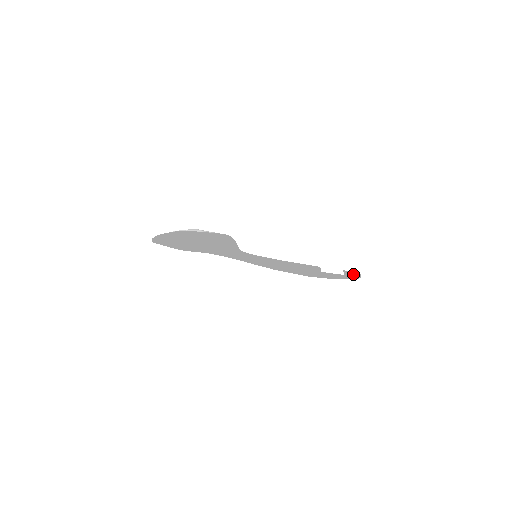
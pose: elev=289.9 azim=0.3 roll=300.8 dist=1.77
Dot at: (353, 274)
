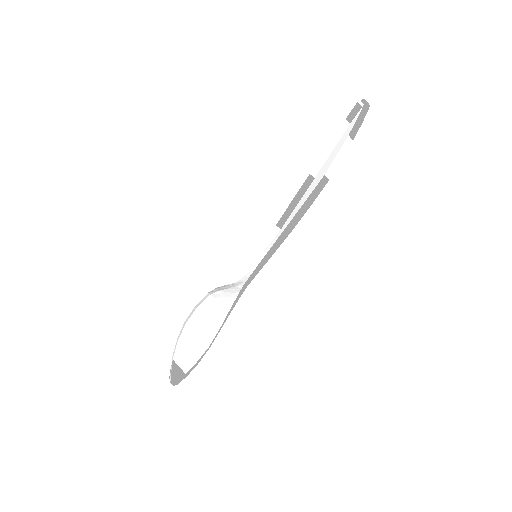
Dot at: (361, 119)
